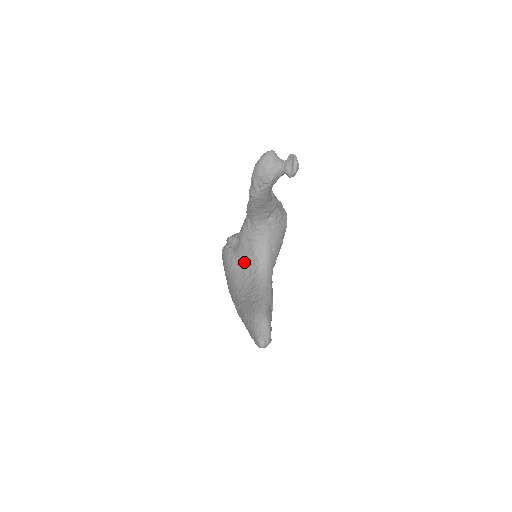
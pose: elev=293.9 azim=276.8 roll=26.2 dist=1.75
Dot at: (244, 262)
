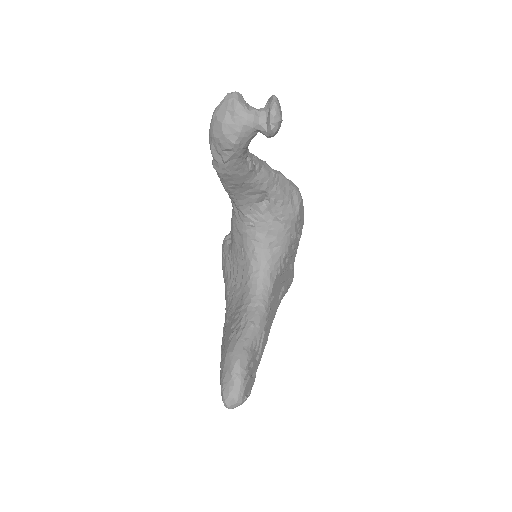
Dot at: (236, 265)
